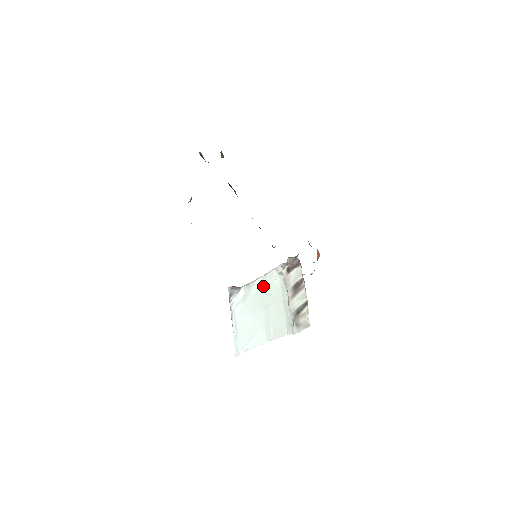
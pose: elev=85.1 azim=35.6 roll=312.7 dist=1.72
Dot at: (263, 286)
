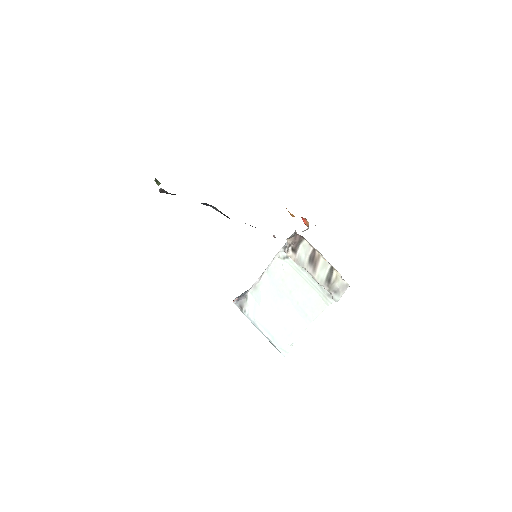
Dot at: (272, 279)
